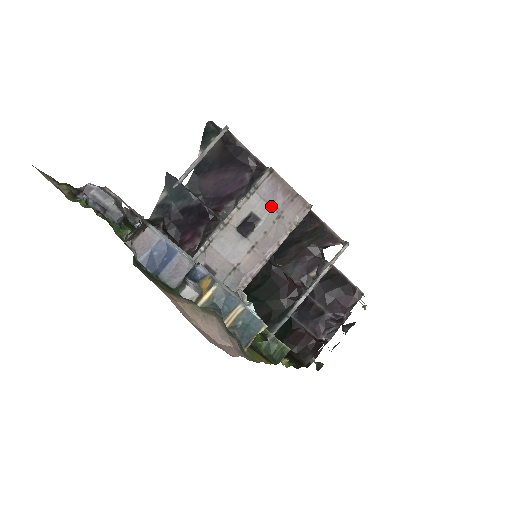
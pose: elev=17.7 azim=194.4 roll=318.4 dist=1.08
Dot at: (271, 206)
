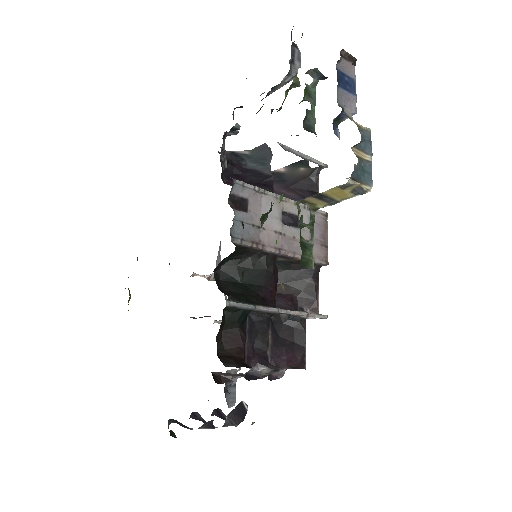
Dot at: occluded
